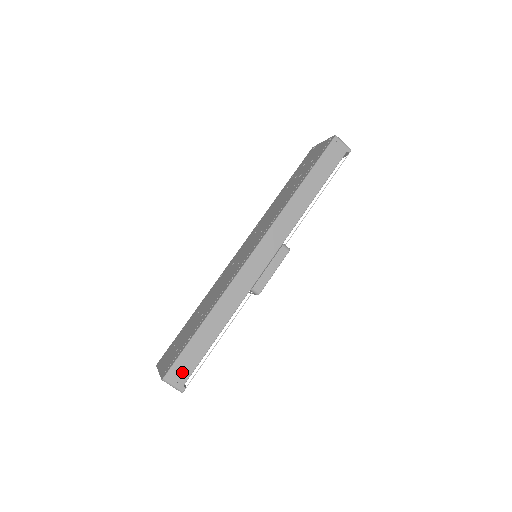
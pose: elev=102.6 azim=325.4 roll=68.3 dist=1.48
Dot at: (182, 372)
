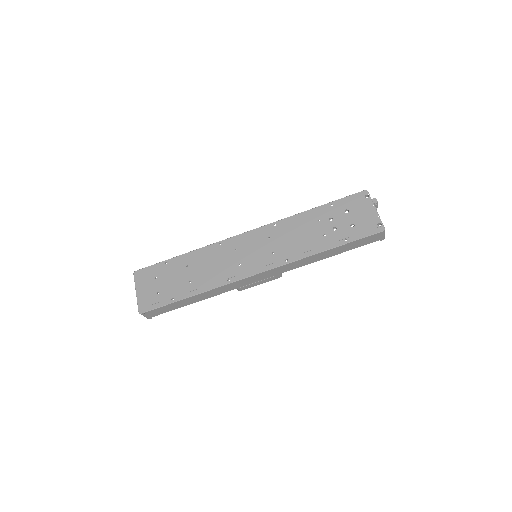
Dot at: (156, 313)
